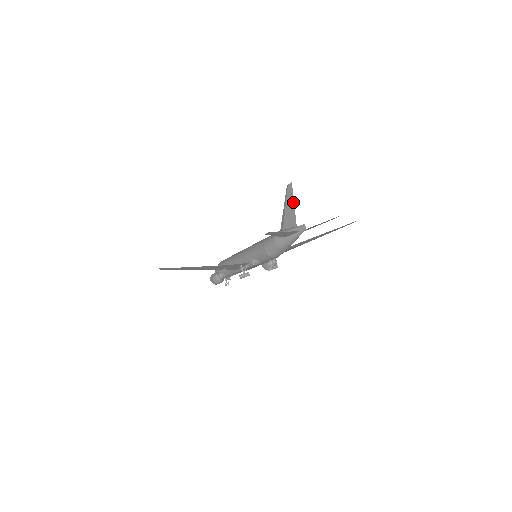
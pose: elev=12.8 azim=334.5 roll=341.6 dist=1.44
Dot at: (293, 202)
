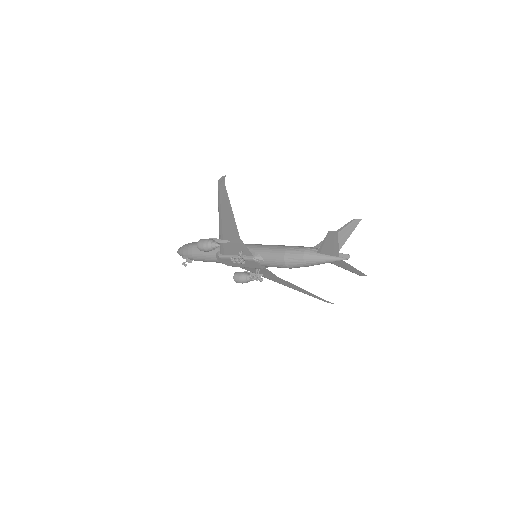
Dot at: (350, 233)
